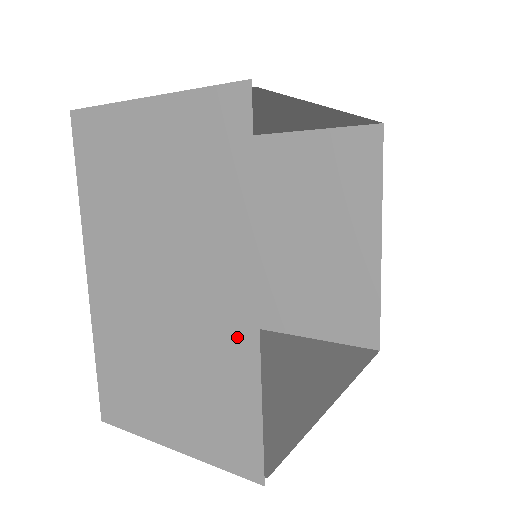
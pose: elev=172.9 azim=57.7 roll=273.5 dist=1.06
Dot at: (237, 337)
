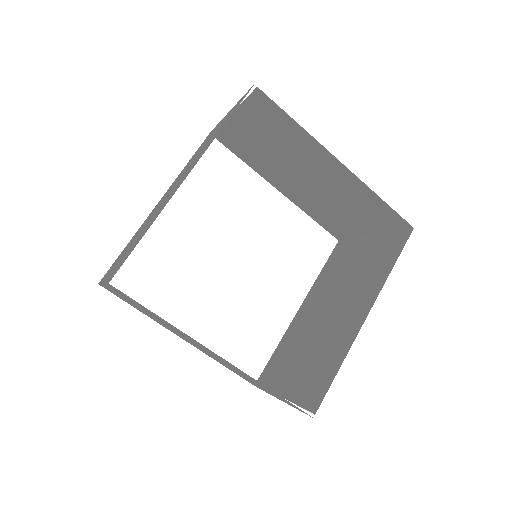
Dot at: (236, 368)
